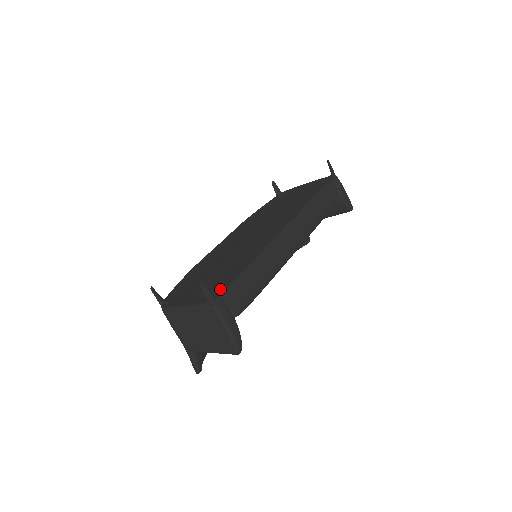
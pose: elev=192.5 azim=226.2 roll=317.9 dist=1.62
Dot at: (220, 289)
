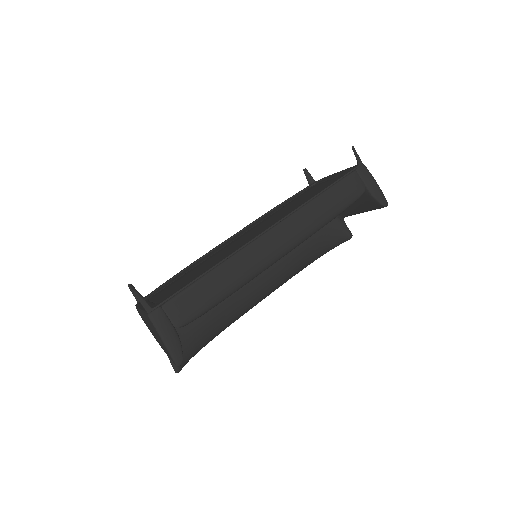
Dot at: occluded
